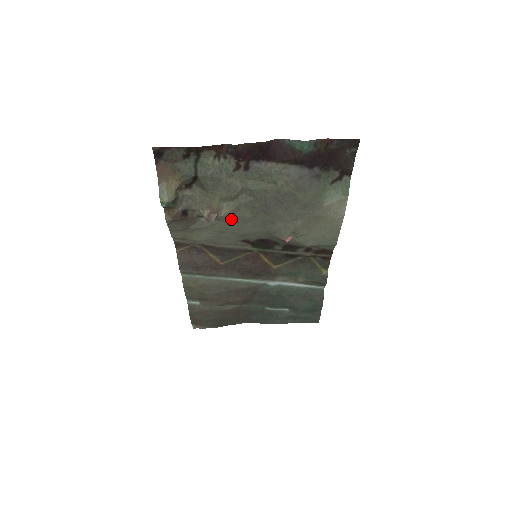
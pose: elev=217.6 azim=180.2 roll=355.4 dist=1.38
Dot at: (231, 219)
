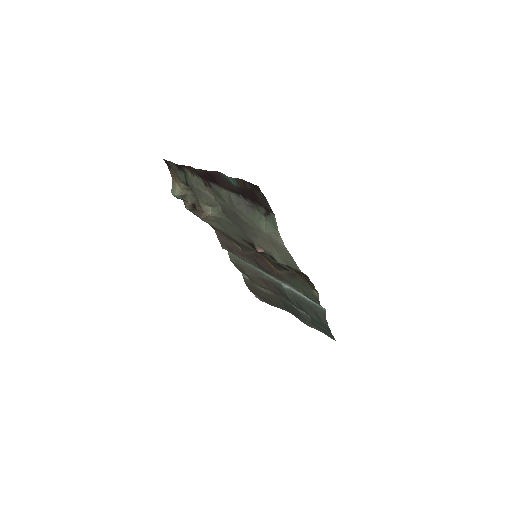
Dot at: (223, 220)
